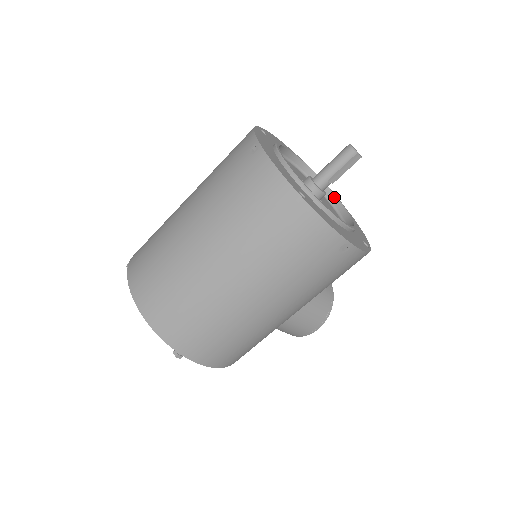
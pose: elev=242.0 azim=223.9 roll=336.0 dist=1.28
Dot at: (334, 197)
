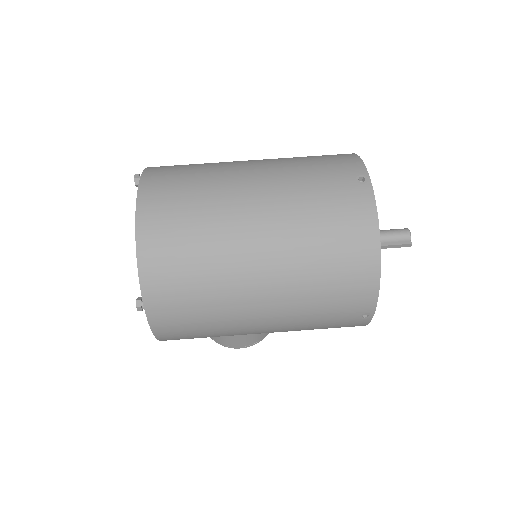
Dot at: occluded
